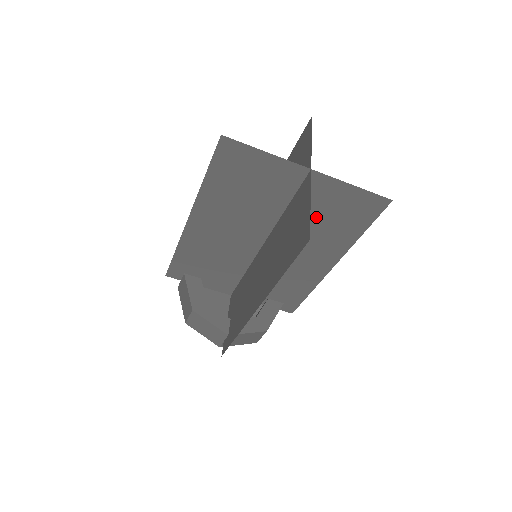
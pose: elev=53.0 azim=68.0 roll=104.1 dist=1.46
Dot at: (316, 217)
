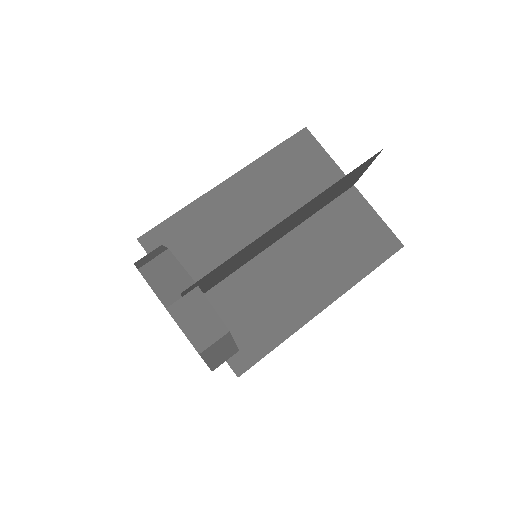
Dot at: (336, 234)
